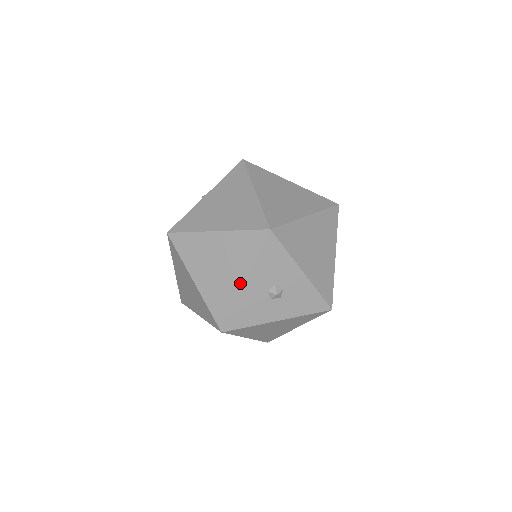
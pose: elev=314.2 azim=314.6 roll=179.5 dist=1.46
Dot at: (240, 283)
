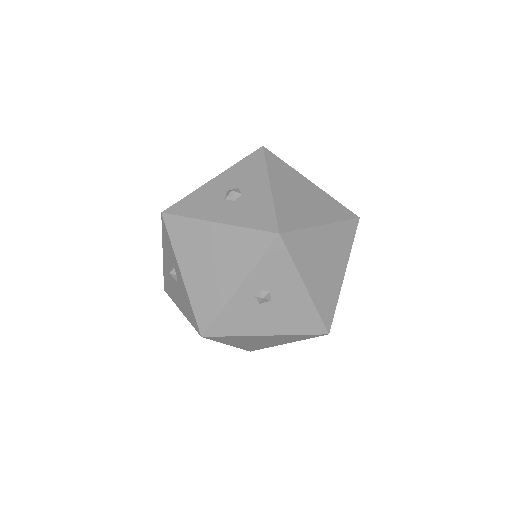
Dot at: (210, 180)
